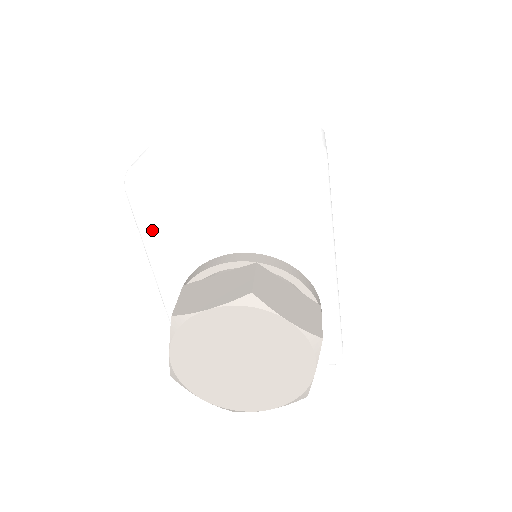
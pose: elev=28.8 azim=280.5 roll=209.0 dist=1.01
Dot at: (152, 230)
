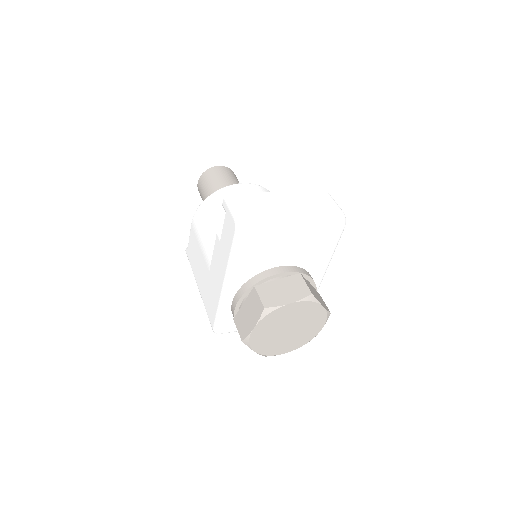
Dot at: (244, 253)
